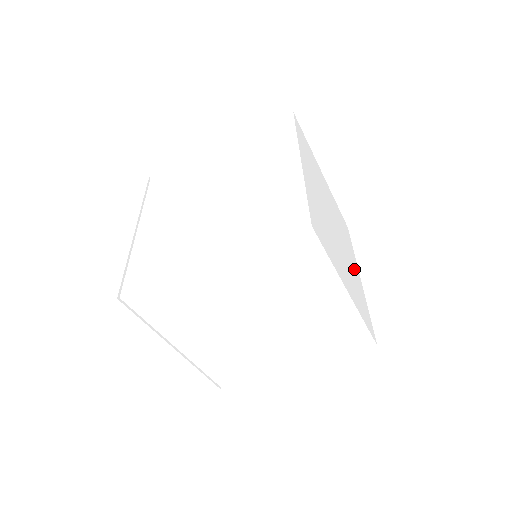
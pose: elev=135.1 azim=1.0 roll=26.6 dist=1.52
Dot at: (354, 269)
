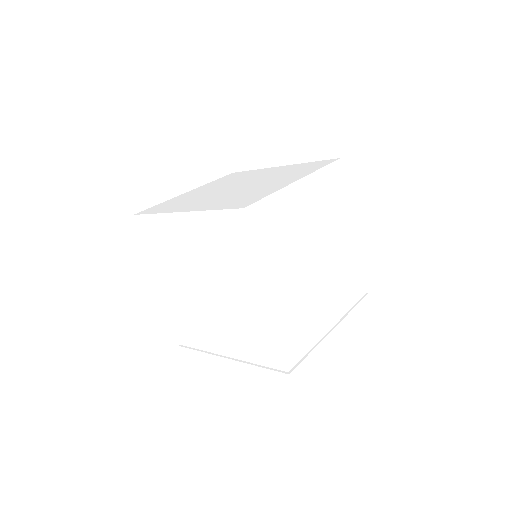
Dot at: occluded
